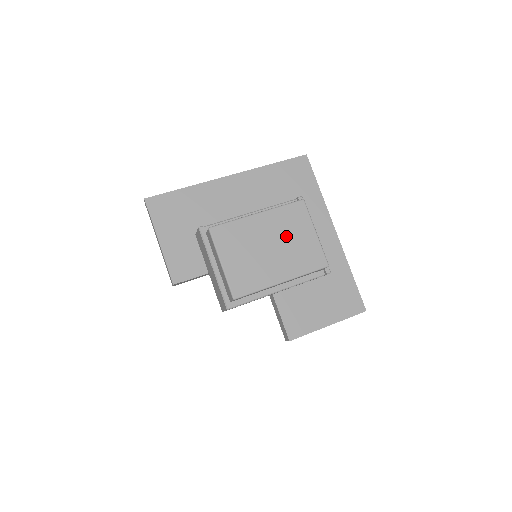
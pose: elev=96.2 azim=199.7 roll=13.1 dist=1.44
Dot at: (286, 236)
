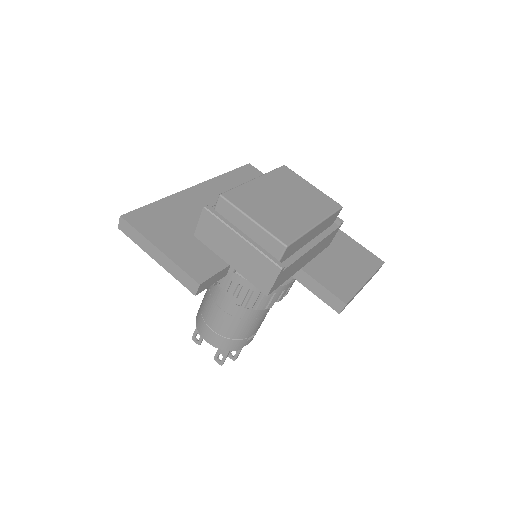
Dot at: (292, 191)
